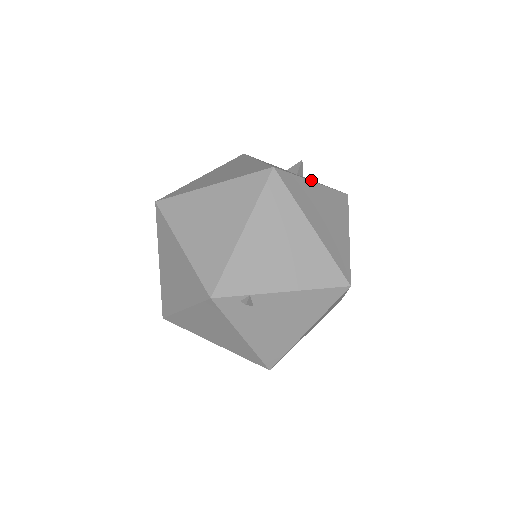
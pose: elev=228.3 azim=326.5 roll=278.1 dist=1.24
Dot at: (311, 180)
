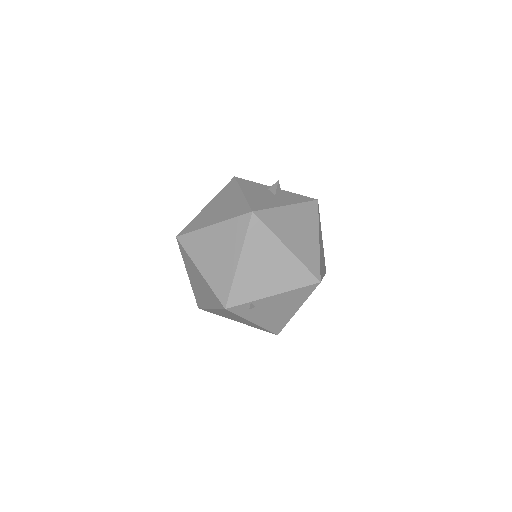
Dot at: (286, 199)
